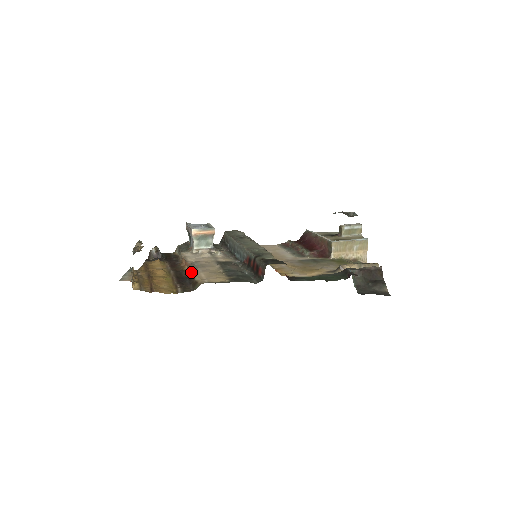
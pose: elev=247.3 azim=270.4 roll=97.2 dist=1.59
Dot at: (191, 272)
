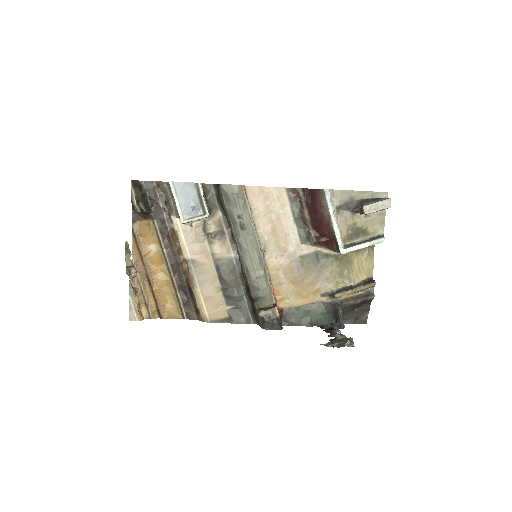
Dot at: (190, 285)
